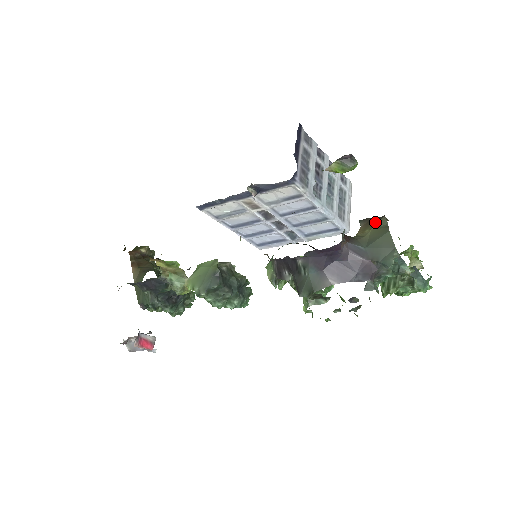
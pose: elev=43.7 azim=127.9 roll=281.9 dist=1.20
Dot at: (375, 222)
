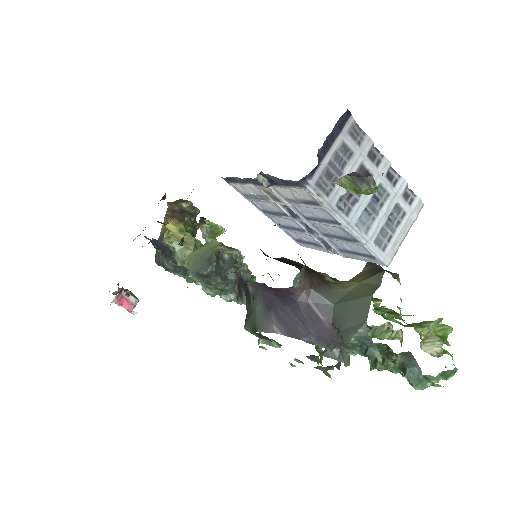
Dot at: (372, 274)
